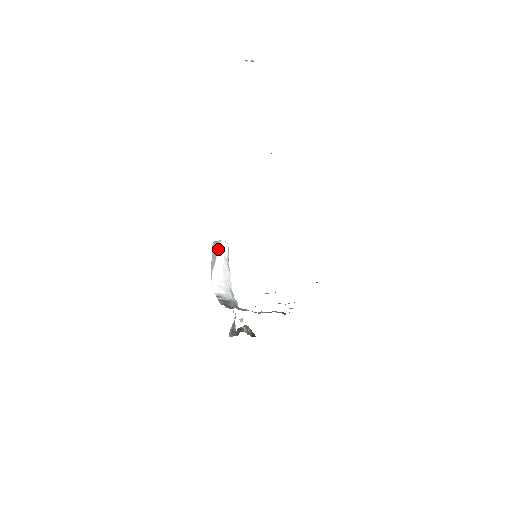
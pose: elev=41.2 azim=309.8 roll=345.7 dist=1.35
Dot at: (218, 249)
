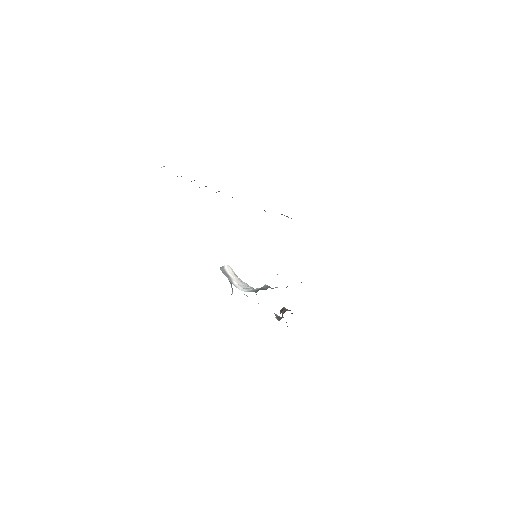
Dot at: (226, 271)
